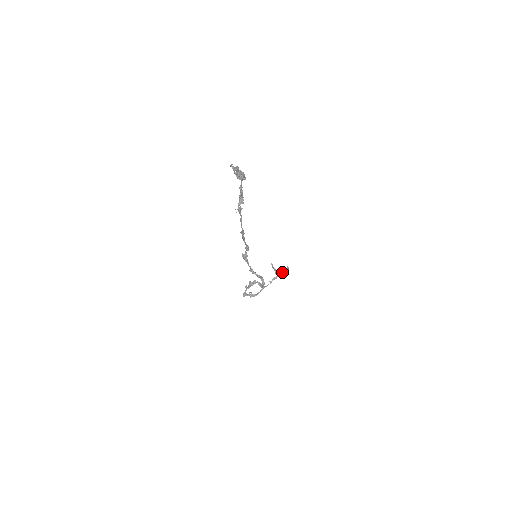
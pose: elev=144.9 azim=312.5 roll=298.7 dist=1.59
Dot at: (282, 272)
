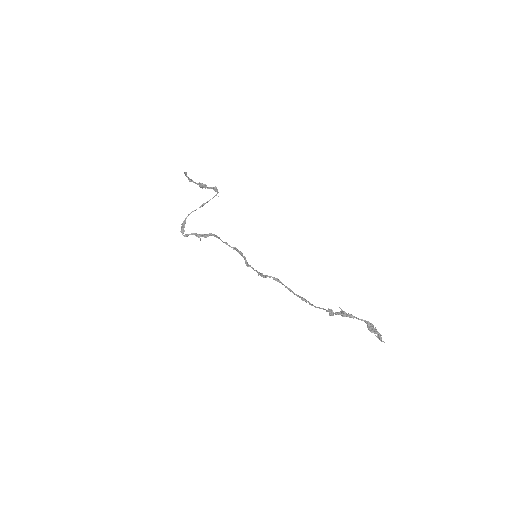
Dot at: occluded
